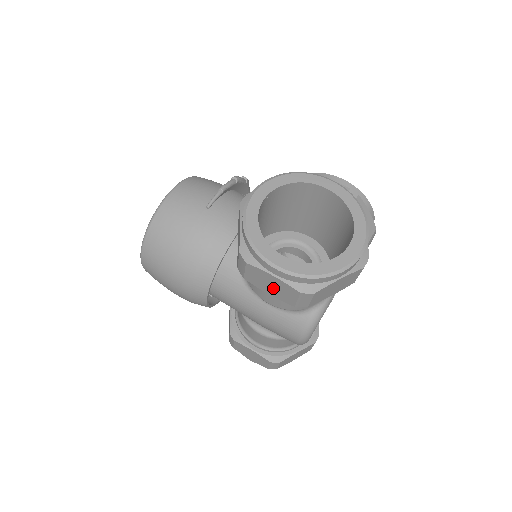
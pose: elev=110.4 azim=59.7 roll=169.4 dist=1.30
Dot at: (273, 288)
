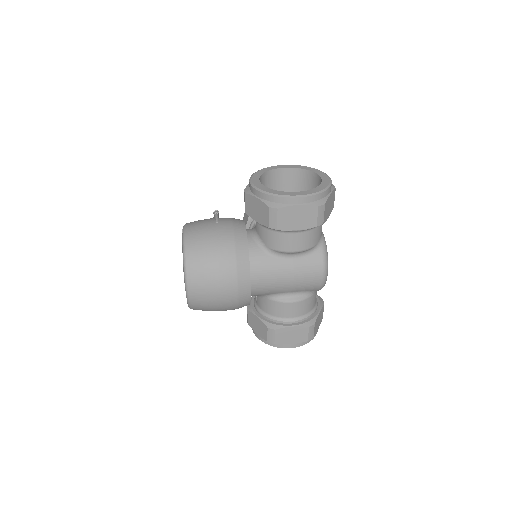
Dot at: (299, 219)
